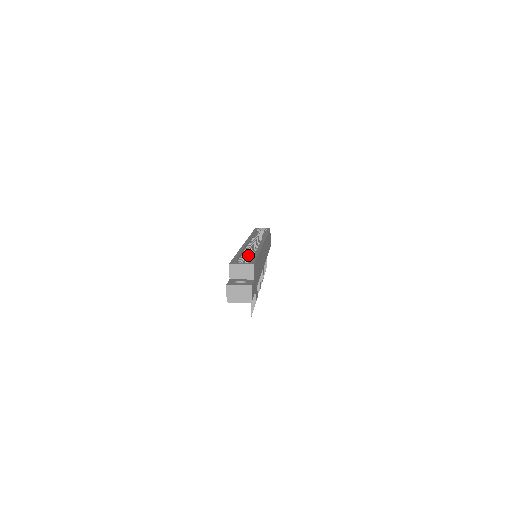
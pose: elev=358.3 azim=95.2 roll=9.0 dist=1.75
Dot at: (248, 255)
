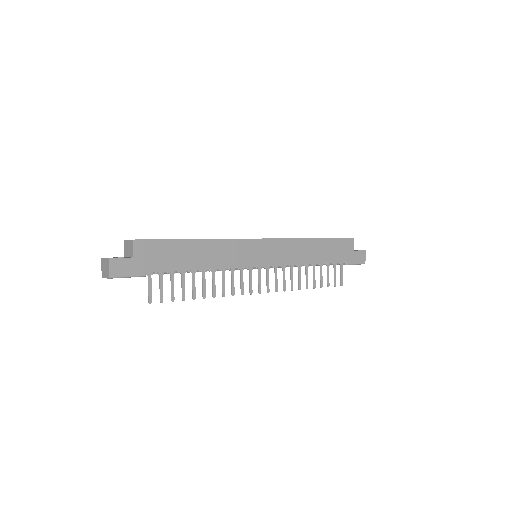
Dot at: occluded
